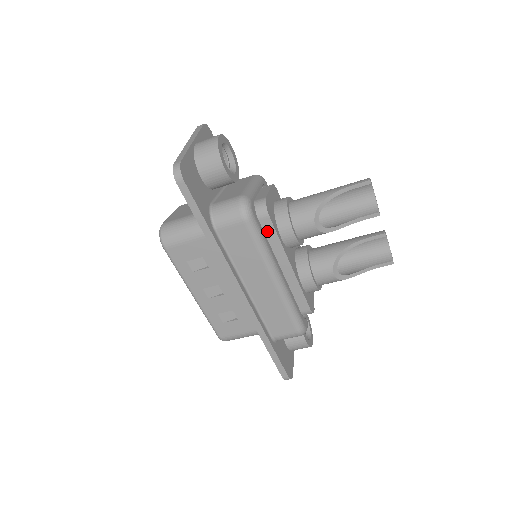
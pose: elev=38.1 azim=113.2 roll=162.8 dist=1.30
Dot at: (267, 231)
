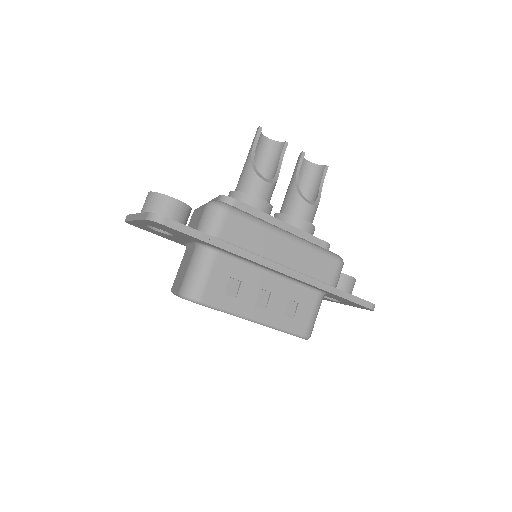
Dot at: occluded
